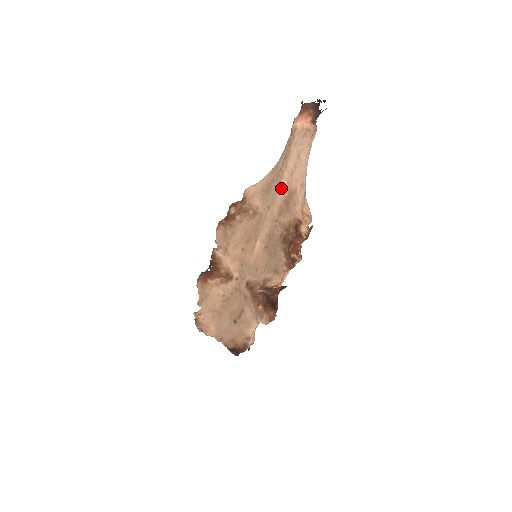
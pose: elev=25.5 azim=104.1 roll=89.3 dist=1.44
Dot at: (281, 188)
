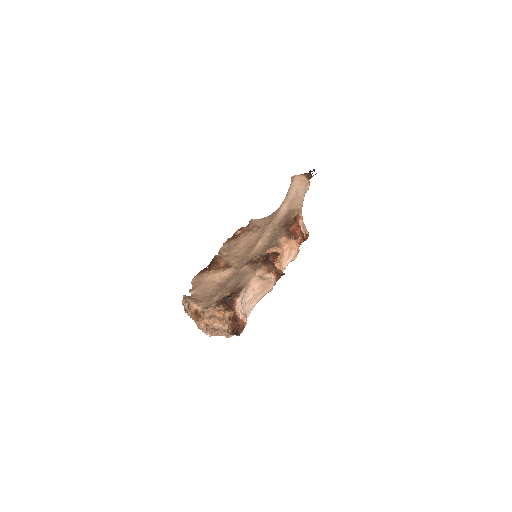
Dot at: (282, 209)
